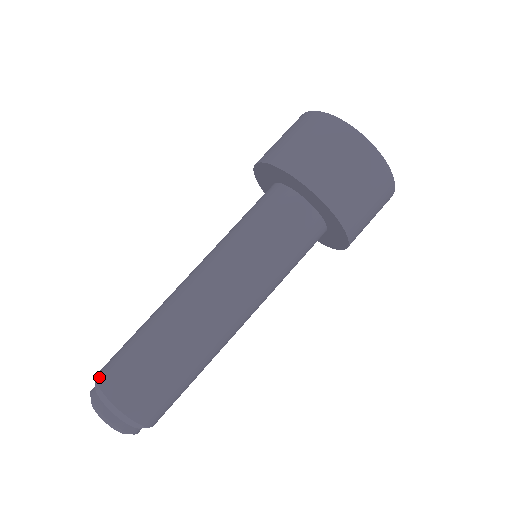
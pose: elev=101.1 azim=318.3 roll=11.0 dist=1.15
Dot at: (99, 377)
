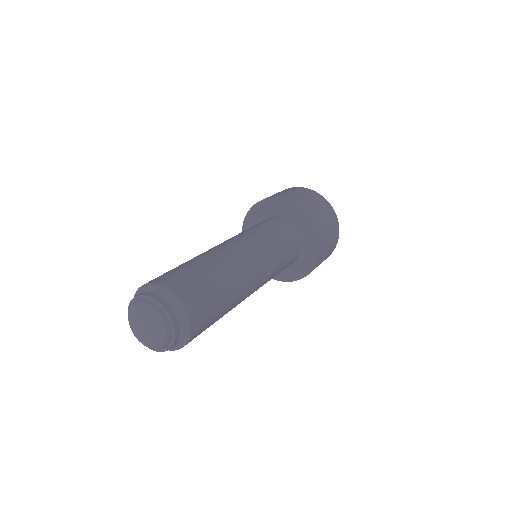
Dot at: occluded
